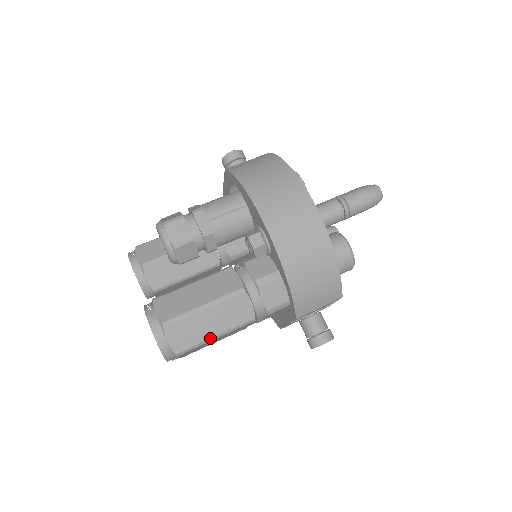
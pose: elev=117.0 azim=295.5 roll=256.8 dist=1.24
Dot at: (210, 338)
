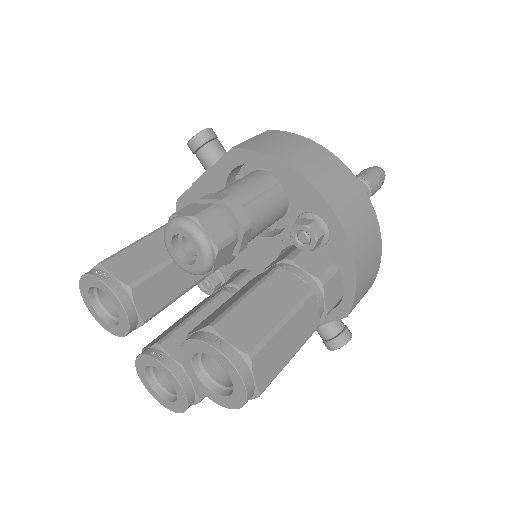
Dot at: (288, 361)
